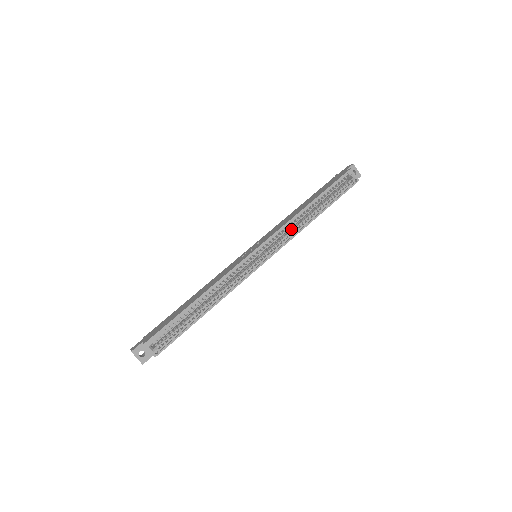
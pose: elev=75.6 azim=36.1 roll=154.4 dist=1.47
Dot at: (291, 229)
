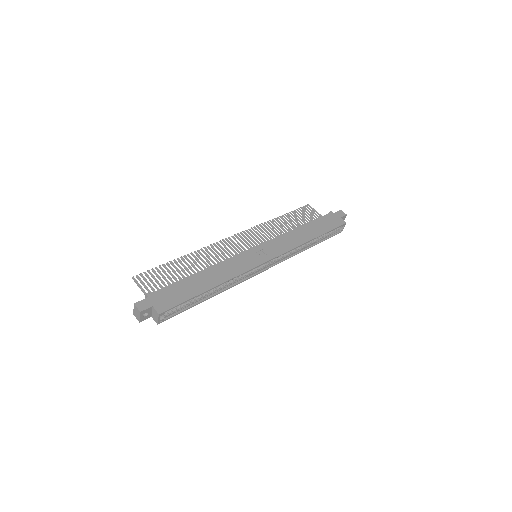
Dot at: occluded
